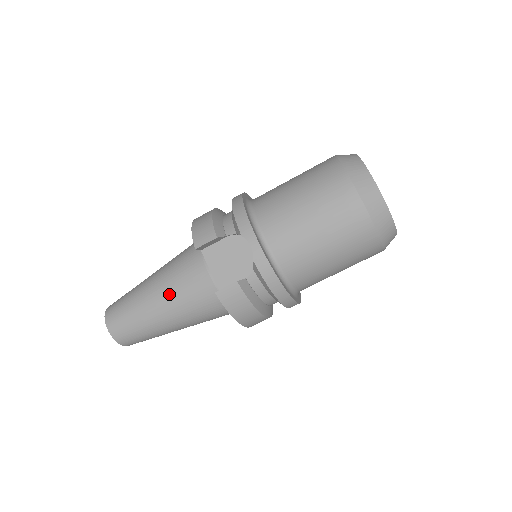
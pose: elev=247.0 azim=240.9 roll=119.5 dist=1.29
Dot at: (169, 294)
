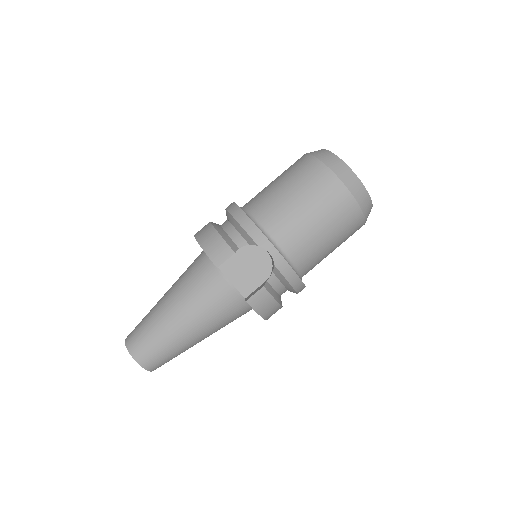
Dot at: (194, 313)
